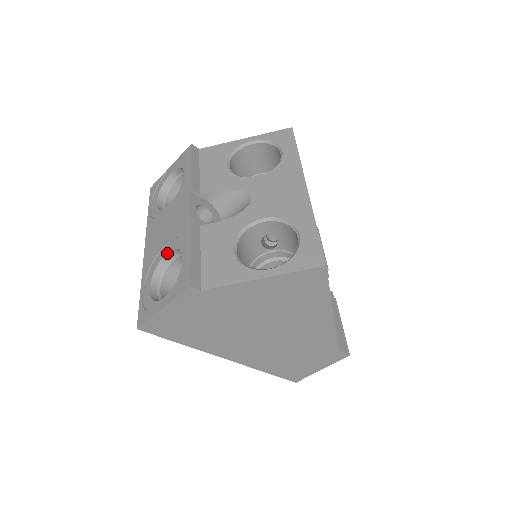
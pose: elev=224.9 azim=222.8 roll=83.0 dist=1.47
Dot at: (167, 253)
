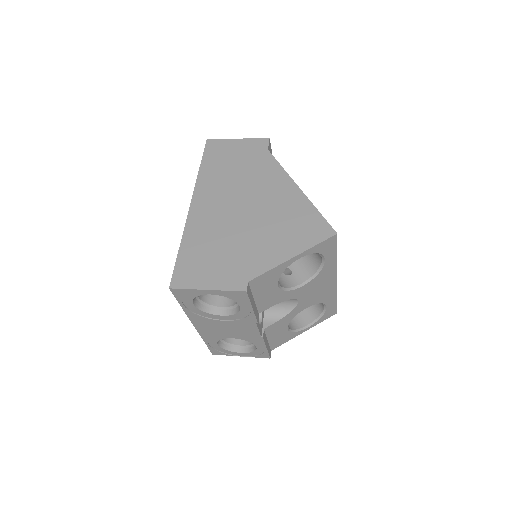
Dot at: occluded
